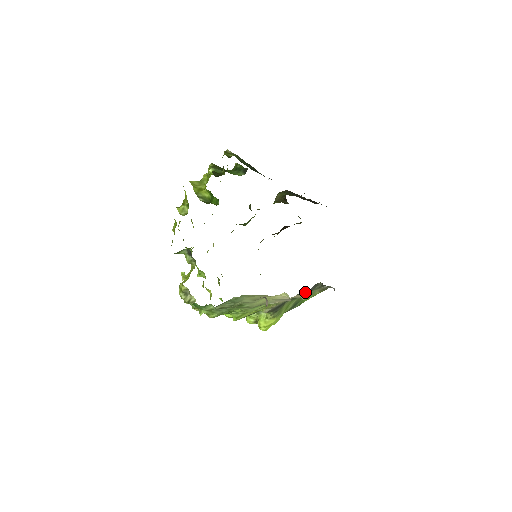
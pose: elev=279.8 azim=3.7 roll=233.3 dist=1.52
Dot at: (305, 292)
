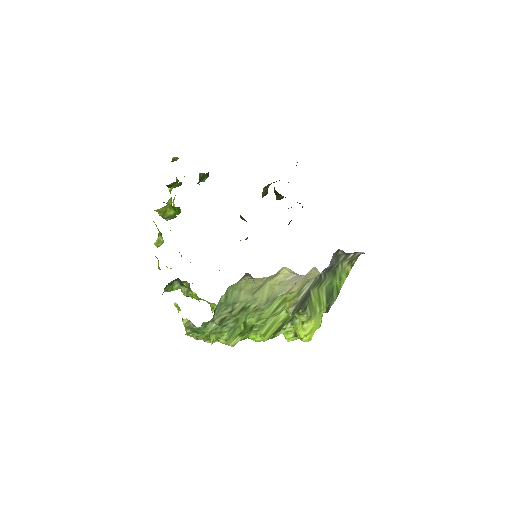
Dot at: (328, 270)
